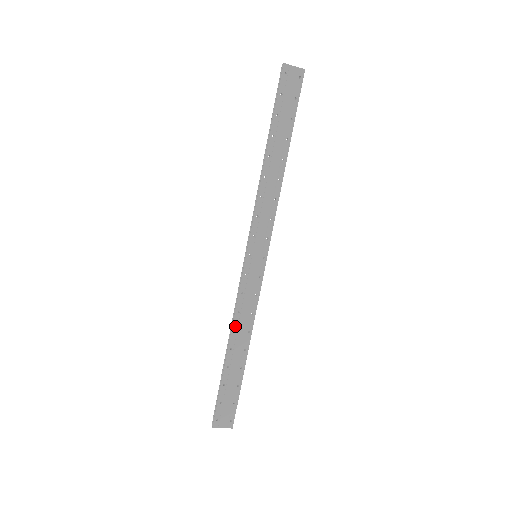
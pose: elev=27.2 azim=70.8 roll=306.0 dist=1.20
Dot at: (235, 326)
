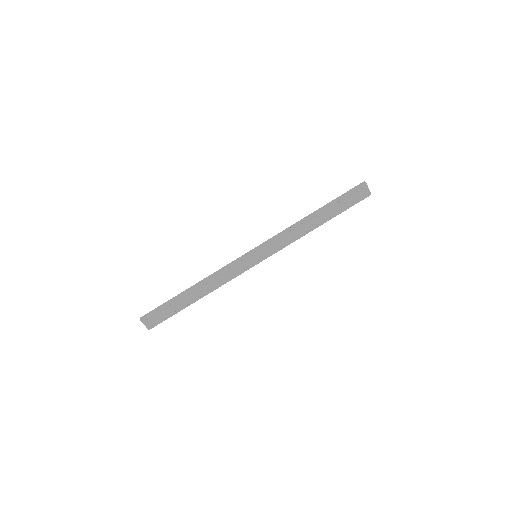
Dot at: (209, 280)
